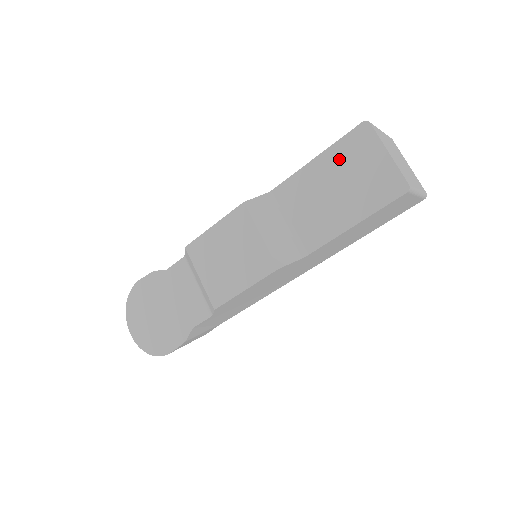
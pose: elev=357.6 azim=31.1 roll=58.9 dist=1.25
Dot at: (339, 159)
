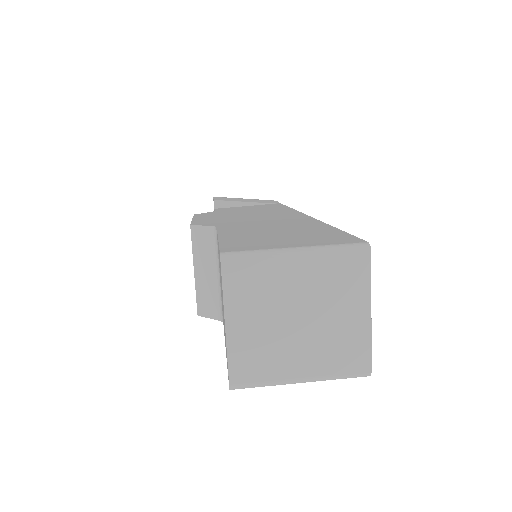
Dot at: occluded
